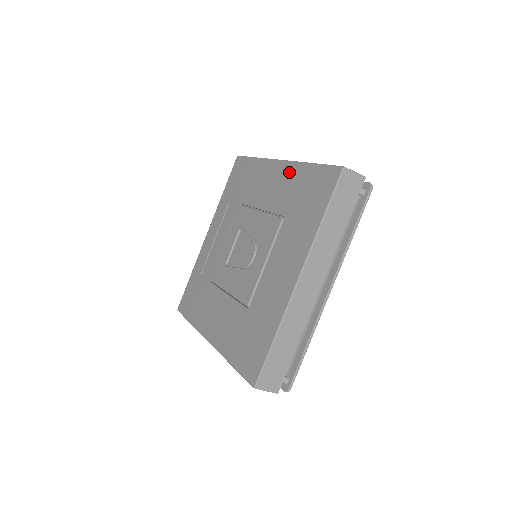
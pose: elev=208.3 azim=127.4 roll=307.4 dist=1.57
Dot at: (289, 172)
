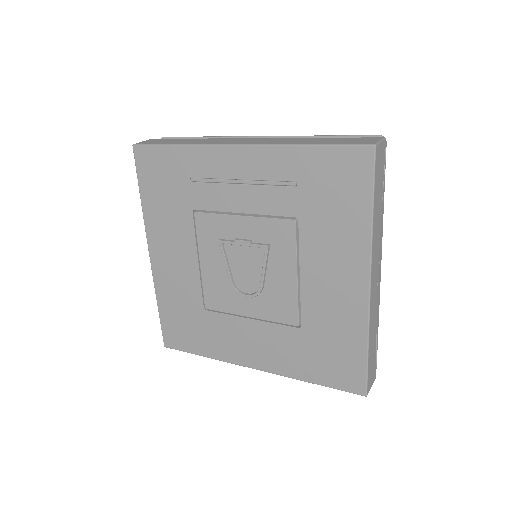
Dot at: (354, 314)
